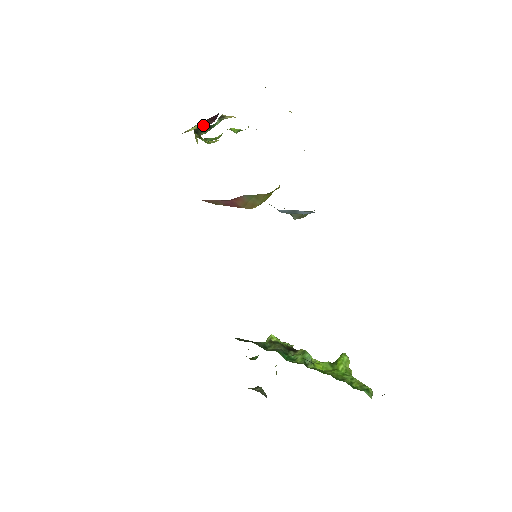
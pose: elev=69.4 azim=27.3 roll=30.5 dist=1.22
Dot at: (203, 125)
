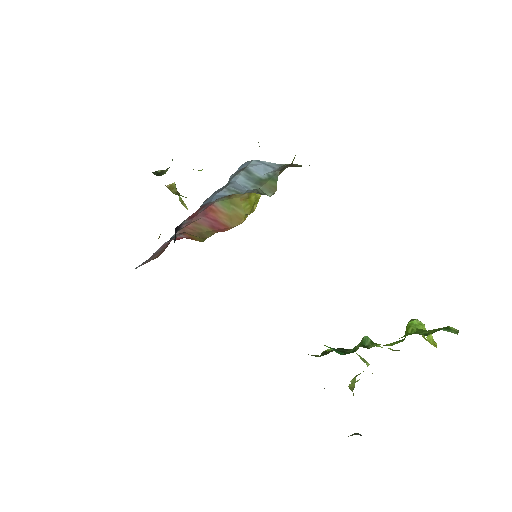
Dot at: occluded
